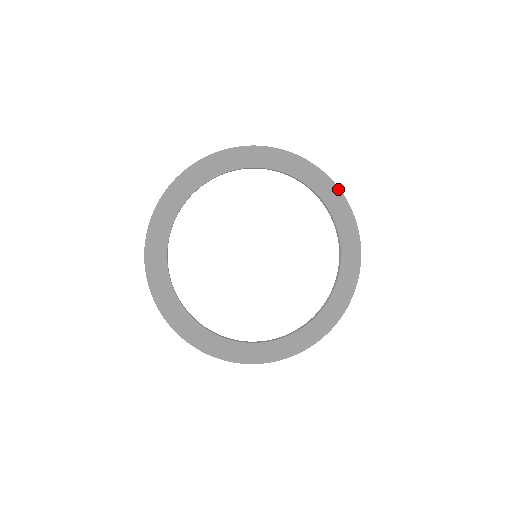
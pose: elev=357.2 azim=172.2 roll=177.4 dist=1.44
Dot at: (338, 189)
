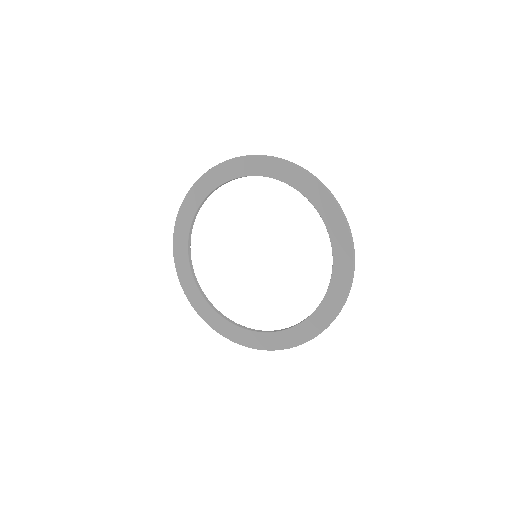
Dot at: (347, 292)
